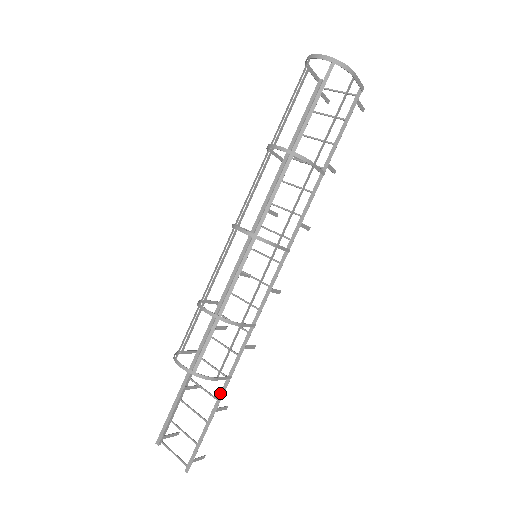
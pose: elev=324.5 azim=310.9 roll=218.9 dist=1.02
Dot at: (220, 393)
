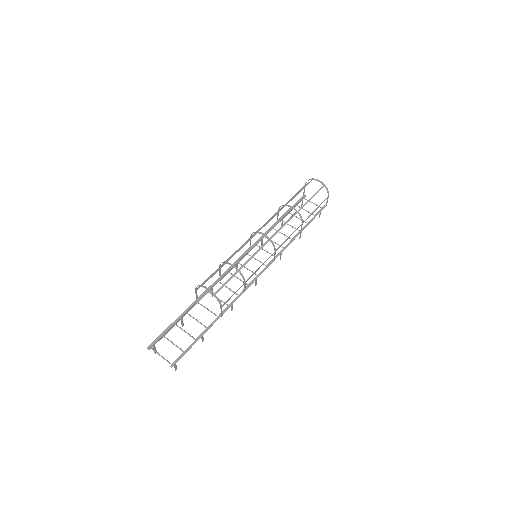
Dot at: (211, 323)
